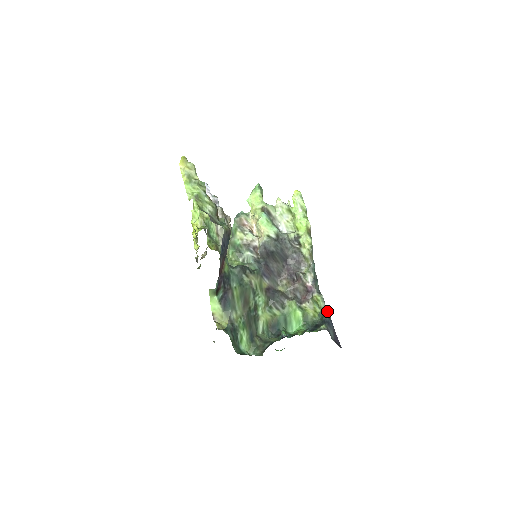
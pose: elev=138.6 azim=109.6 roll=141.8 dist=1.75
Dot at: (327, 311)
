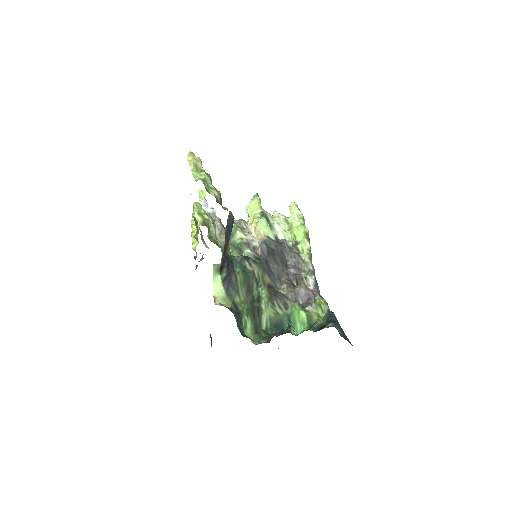
Dot at: (332, 312)
